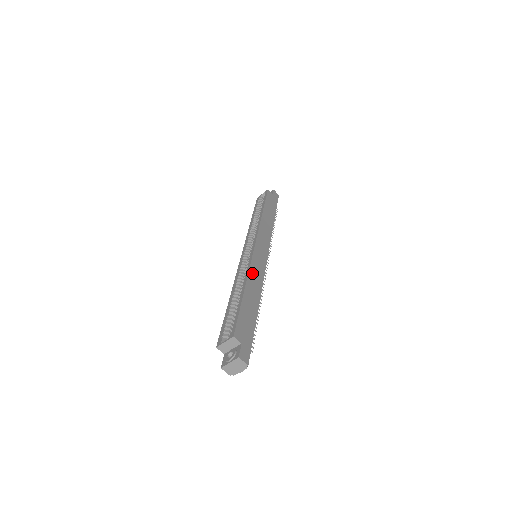
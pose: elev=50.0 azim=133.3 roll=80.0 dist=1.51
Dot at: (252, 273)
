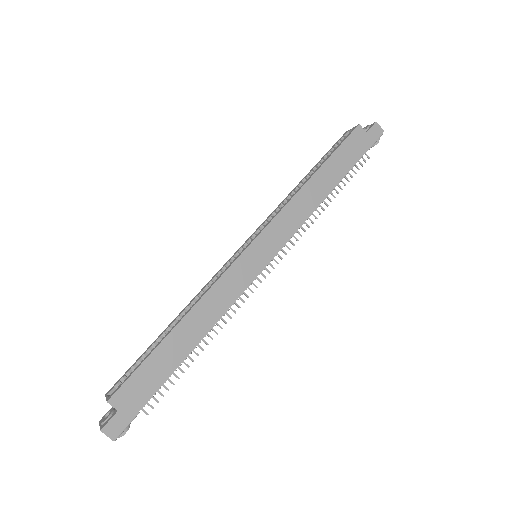
Dot at: (210, 297)
